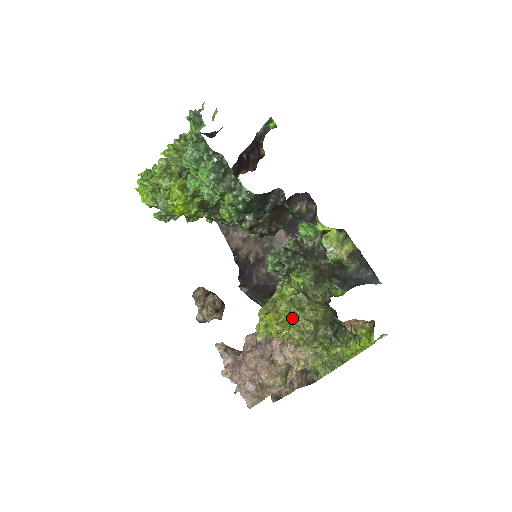
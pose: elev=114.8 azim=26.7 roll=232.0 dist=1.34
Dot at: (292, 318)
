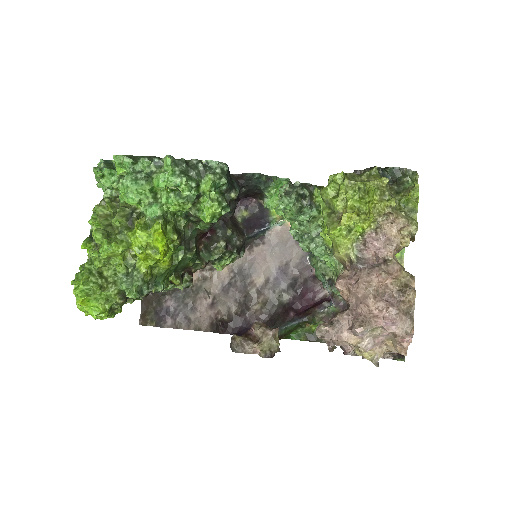
Dot at: (363, 197)
